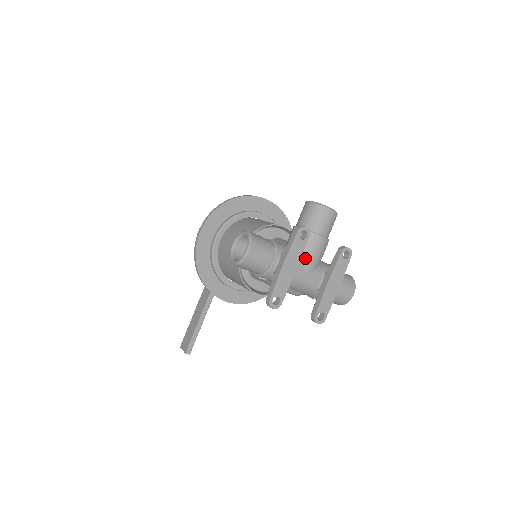
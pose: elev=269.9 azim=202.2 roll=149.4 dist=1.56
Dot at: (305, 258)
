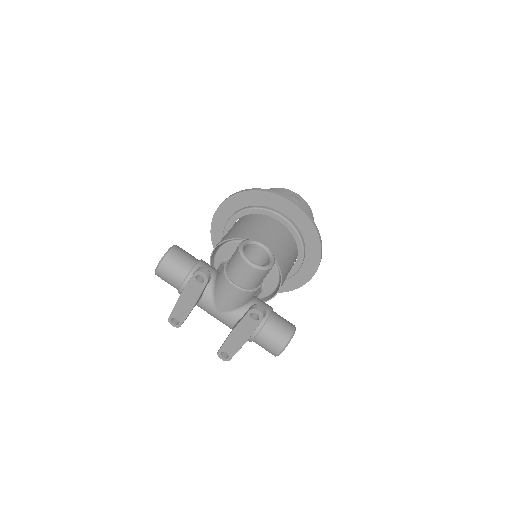
Dot at: (217, 297)
